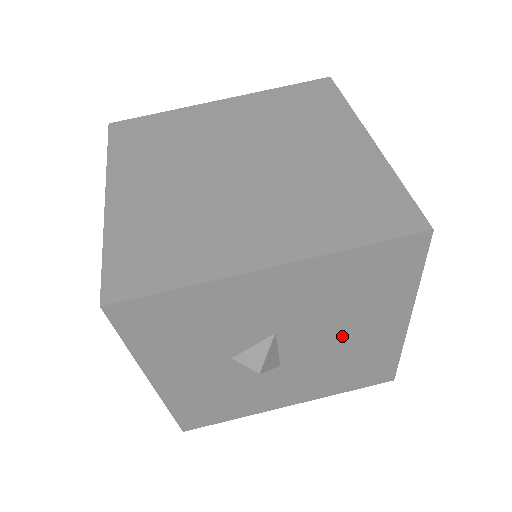
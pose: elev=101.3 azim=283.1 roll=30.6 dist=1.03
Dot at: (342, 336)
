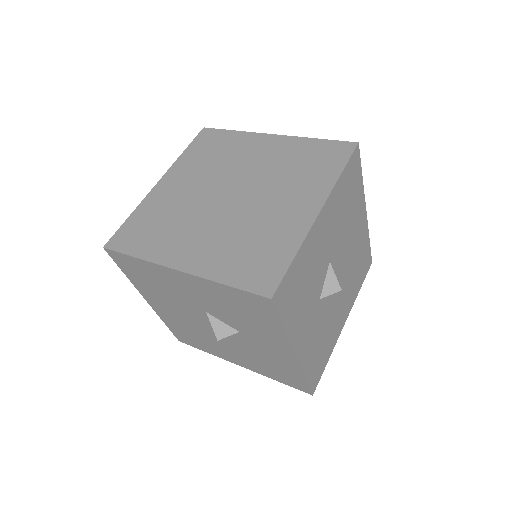
Dot at: (350, 243)
